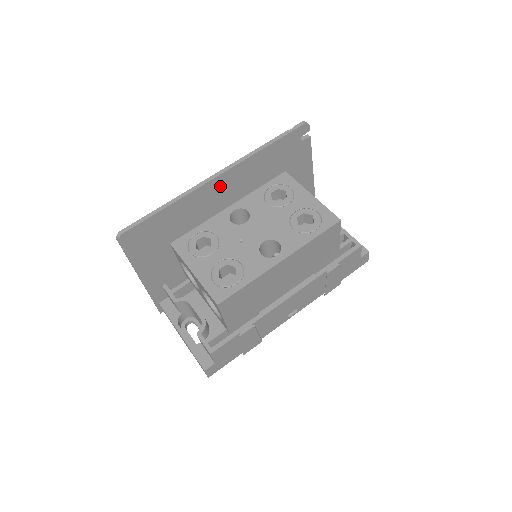
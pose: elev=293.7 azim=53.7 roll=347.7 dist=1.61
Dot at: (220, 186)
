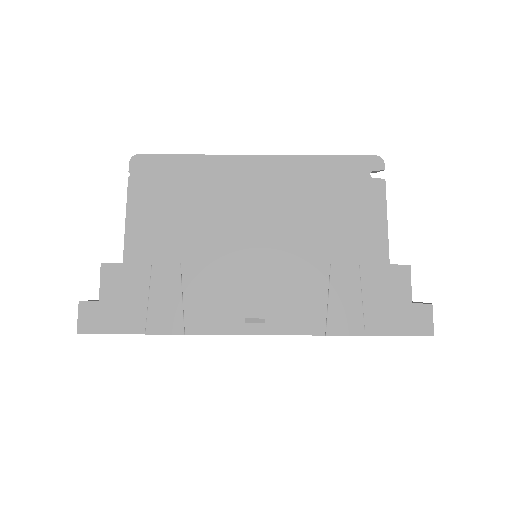
Dot at: occluded
